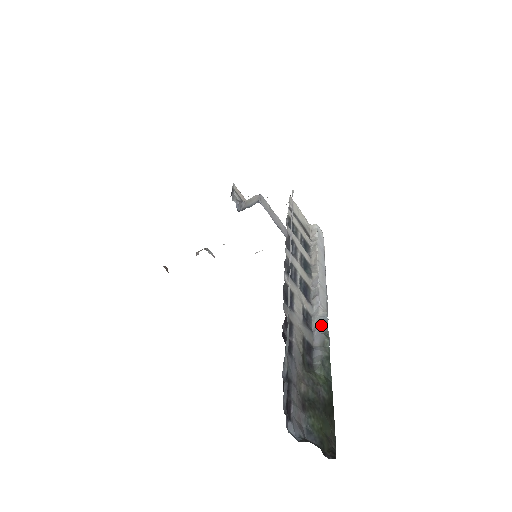
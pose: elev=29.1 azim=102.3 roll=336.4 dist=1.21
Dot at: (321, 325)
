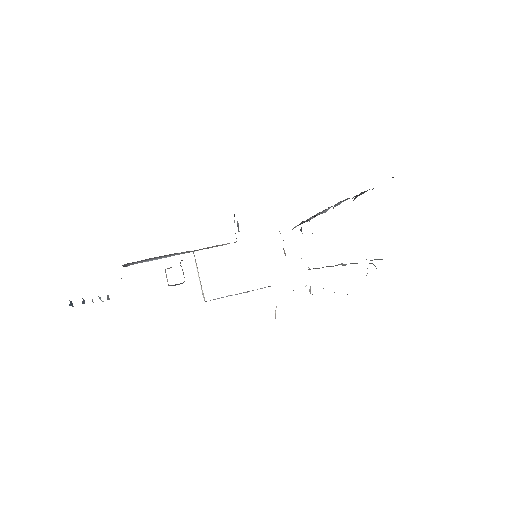
Dot at: occluded
